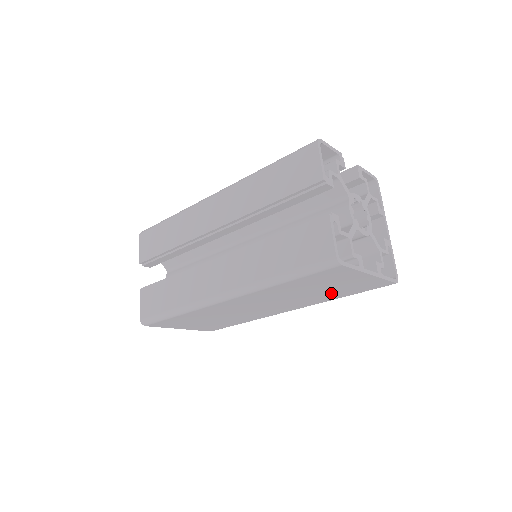
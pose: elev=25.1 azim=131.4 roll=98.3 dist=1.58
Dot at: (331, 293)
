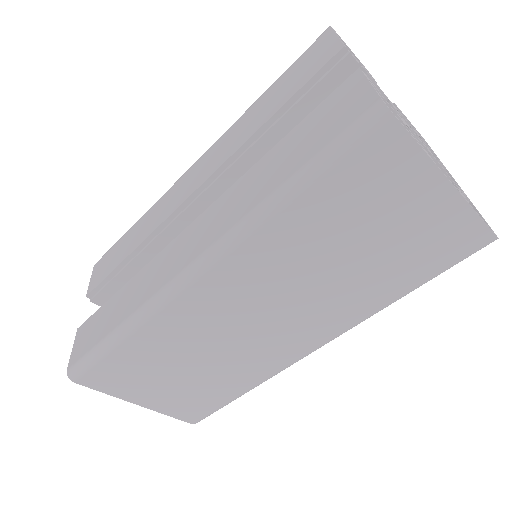
Dot at: (382, 270)
